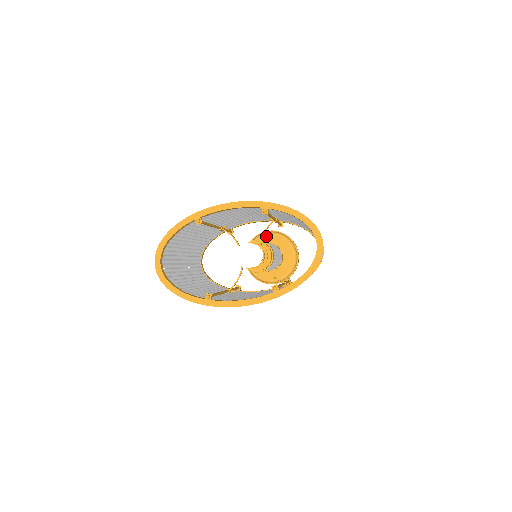
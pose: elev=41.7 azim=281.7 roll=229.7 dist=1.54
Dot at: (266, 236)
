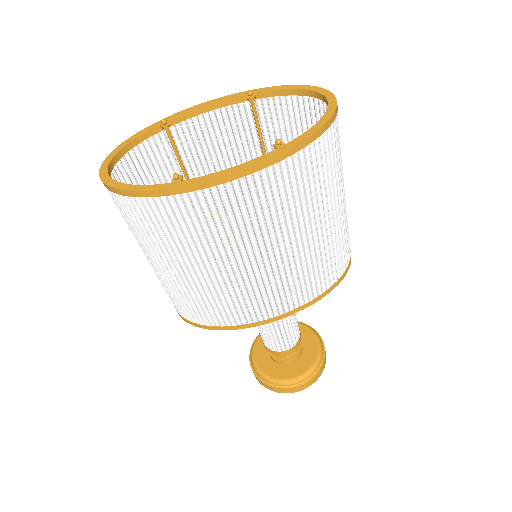
Dot at: occluded
